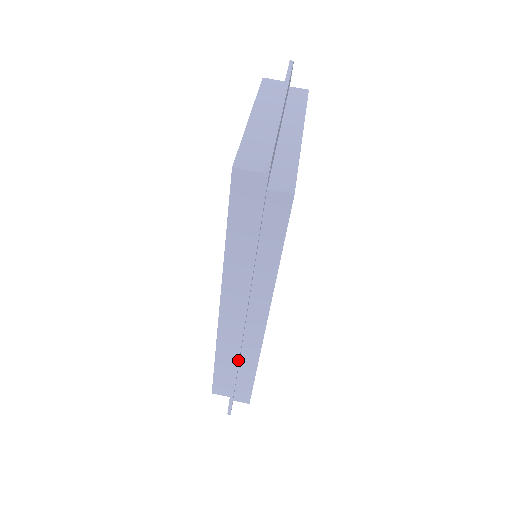
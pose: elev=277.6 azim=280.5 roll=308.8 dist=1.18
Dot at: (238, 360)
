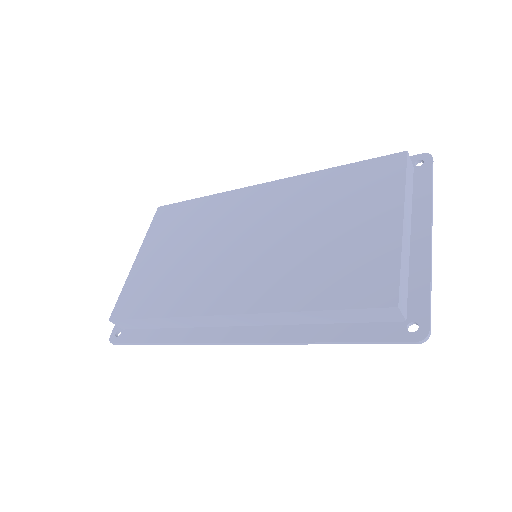
Dot at: (192, 344)
